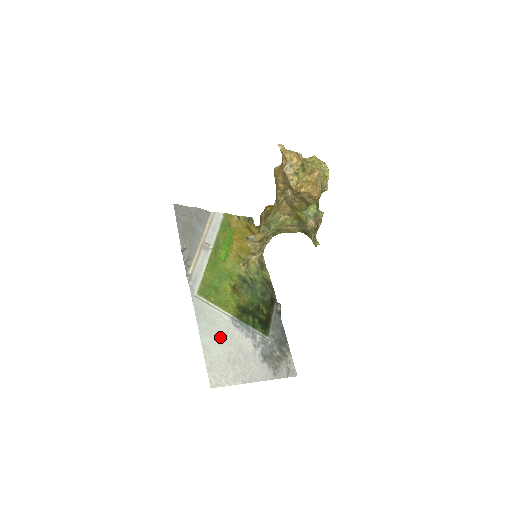
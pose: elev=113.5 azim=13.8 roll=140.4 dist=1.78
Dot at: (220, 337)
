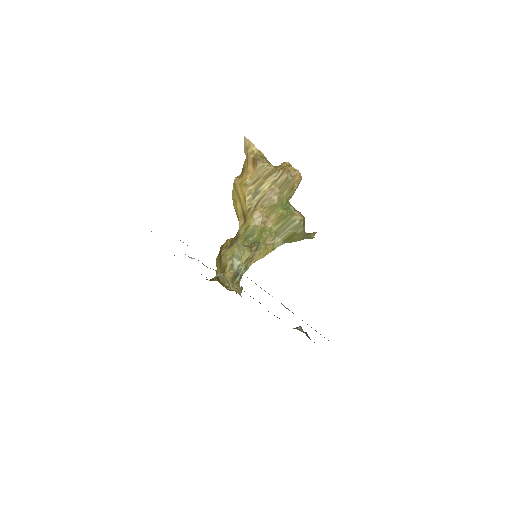
Dot at: occluded
